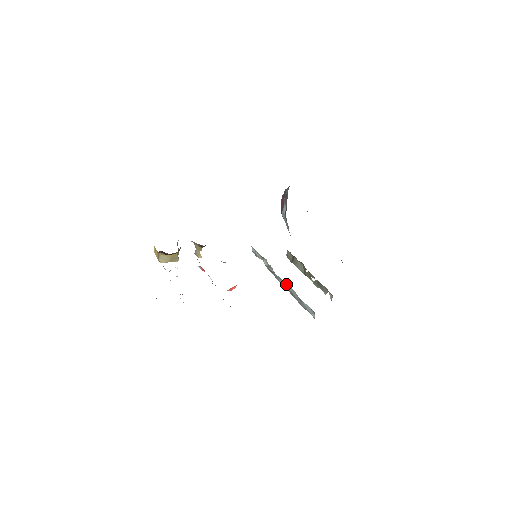
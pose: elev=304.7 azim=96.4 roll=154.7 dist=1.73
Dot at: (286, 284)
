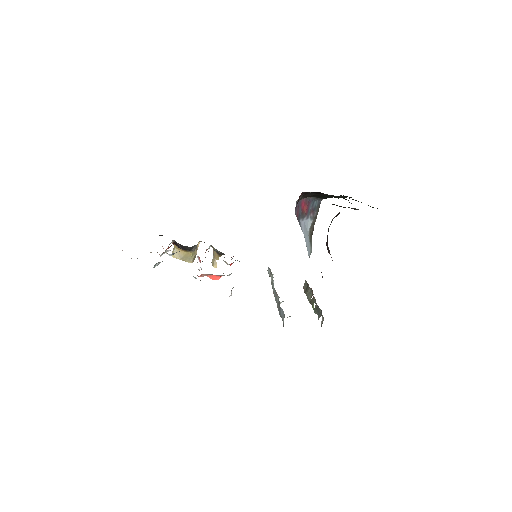
Dot at: (276, 293)
